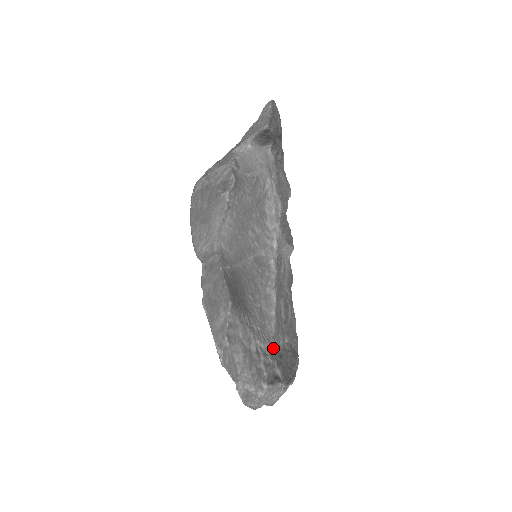
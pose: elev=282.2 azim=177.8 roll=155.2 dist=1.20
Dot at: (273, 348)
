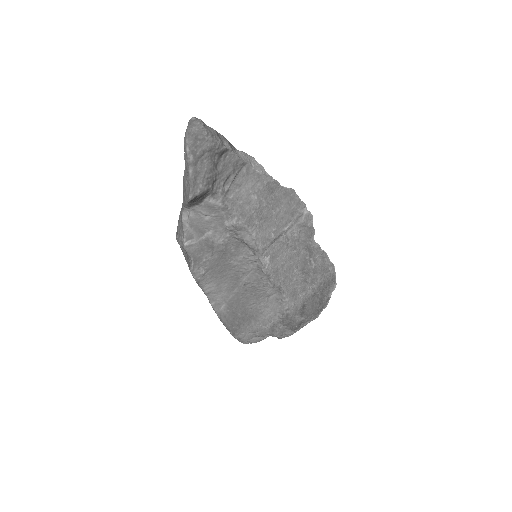
Dot at: (290, 313)
